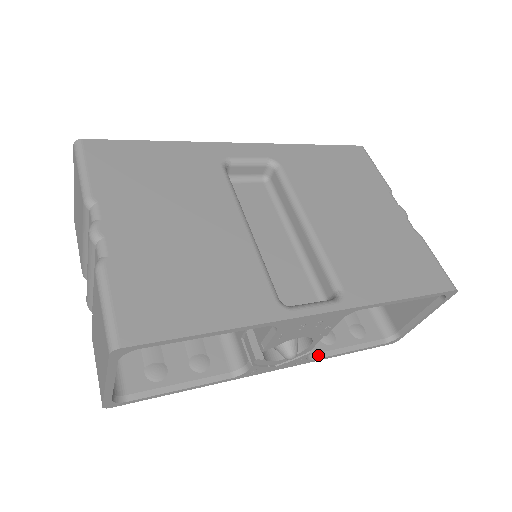
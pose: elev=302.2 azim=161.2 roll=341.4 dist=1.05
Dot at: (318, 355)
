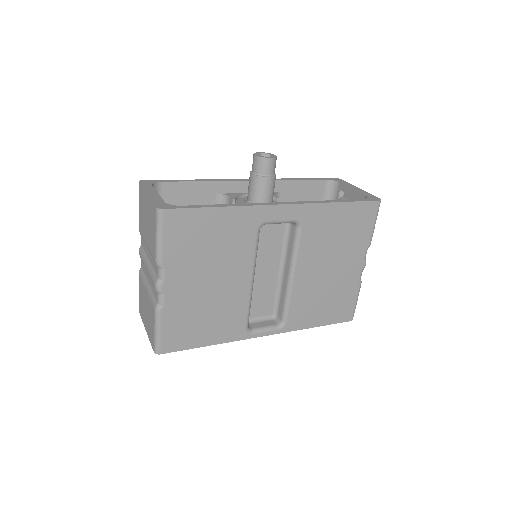
Dot at: occluded
